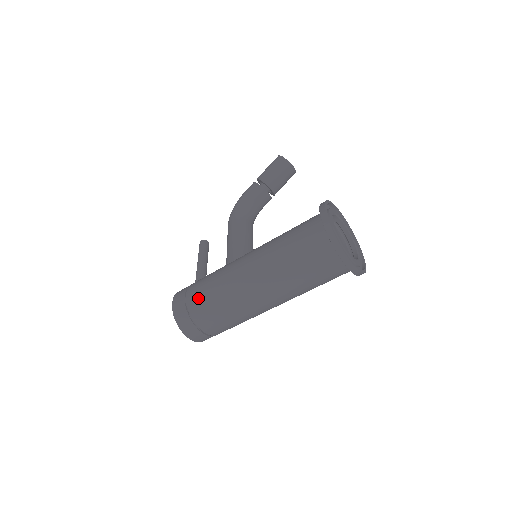
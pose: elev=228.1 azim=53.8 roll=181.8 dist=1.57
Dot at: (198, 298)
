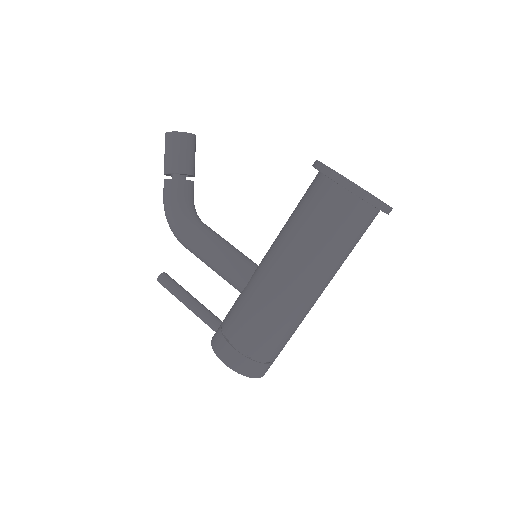
Dot at: (256, 341)
